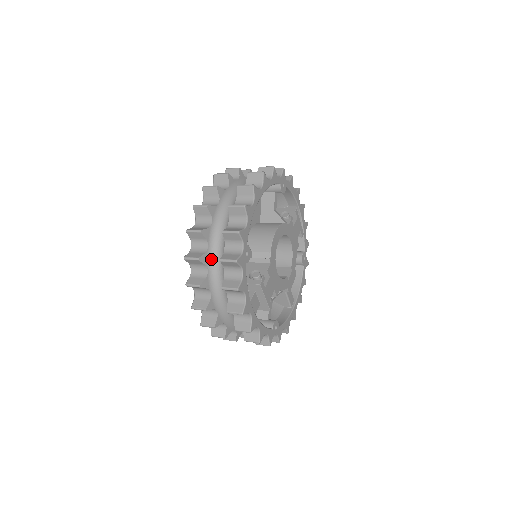
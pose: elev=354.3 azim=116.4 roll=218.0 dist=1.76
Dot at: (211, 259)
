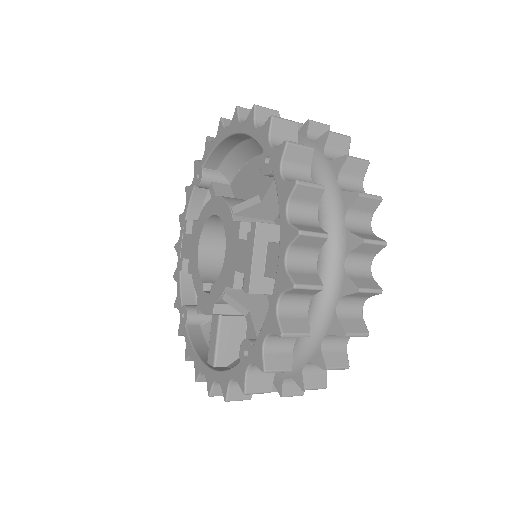
Dot at: occluded
